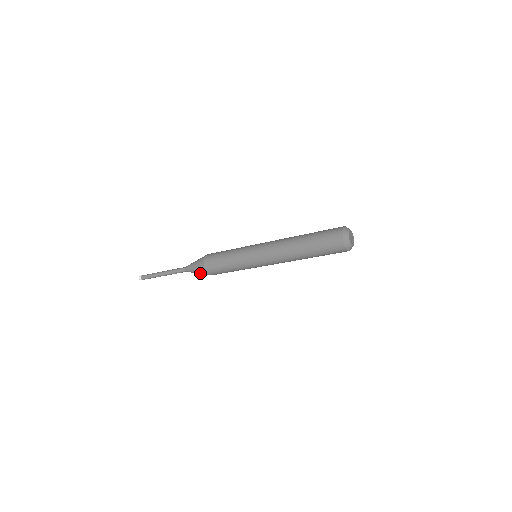
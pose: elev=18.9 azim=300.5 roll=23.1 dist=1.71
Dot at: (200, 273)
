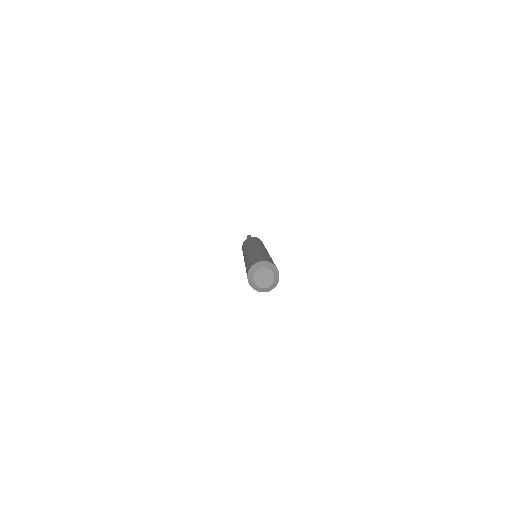
Dot at: occluded
